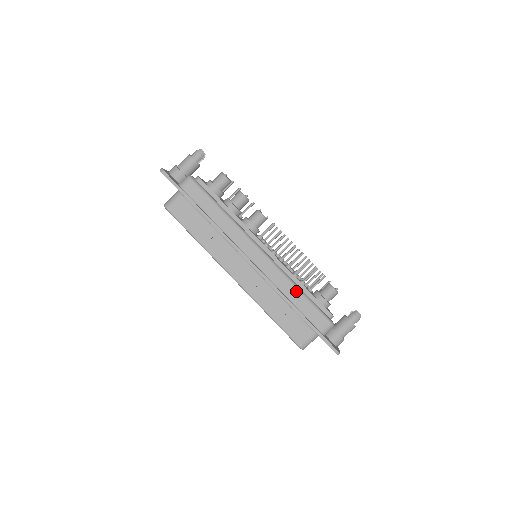
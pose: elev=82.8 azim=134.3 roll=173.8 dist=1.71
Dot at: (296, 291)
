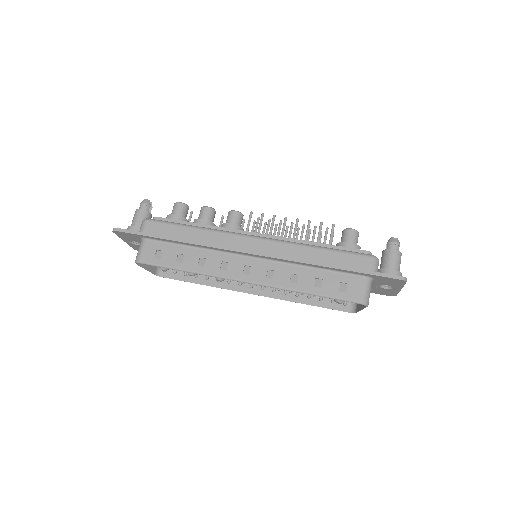
Dot at: (315, 250)
